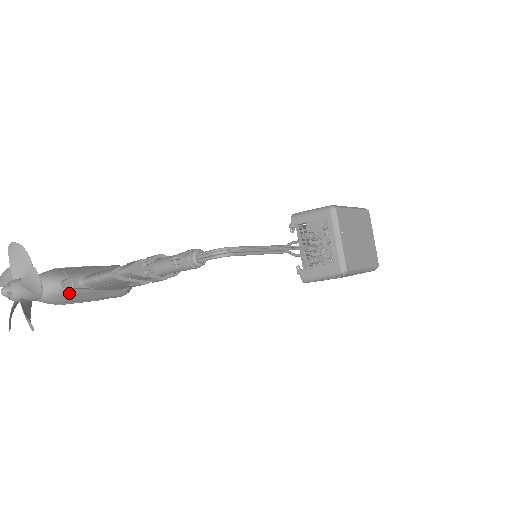
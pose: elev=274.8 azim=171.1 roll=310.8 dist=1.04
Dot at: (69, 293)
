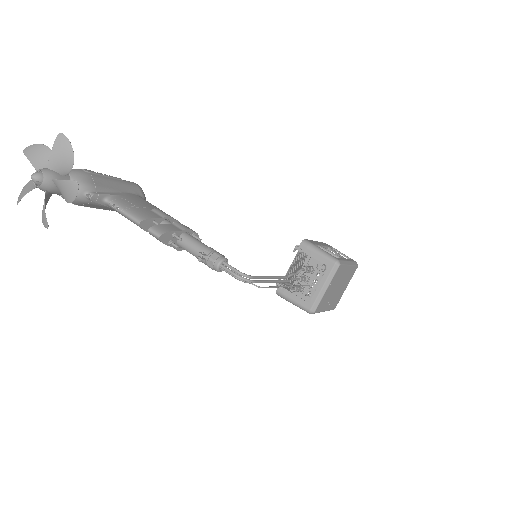
Dot at: (89, 203)
